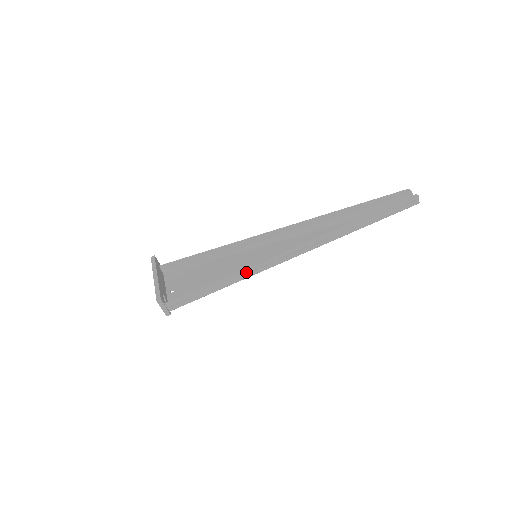
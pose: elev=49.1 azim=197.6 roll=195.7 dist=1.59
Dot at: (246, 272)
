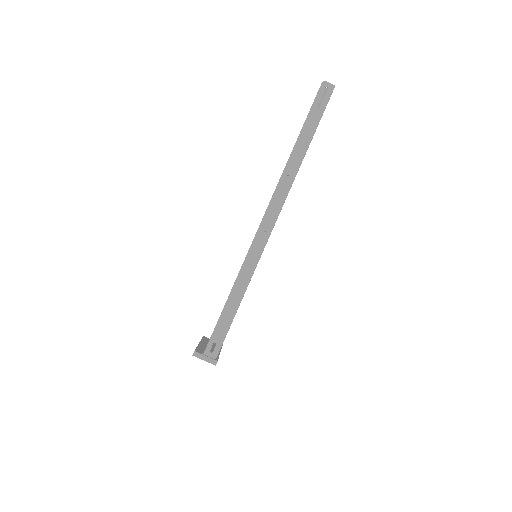
Dot at: (245, 270)
